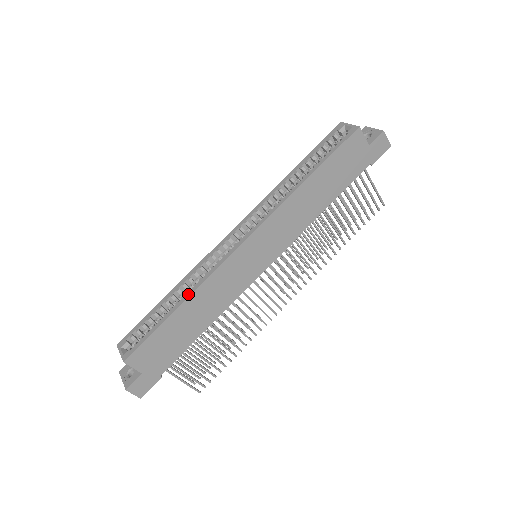
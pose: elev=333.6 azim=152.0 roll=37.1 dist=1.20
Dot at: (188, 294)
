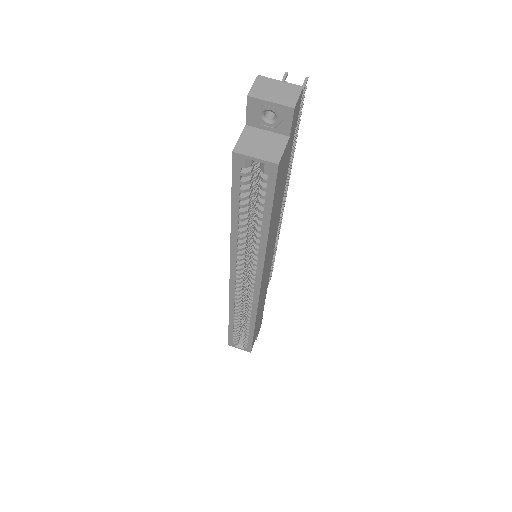
Dot at: (252, 323)
